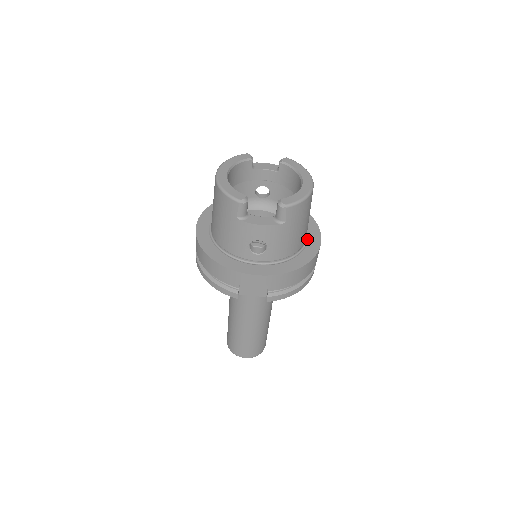
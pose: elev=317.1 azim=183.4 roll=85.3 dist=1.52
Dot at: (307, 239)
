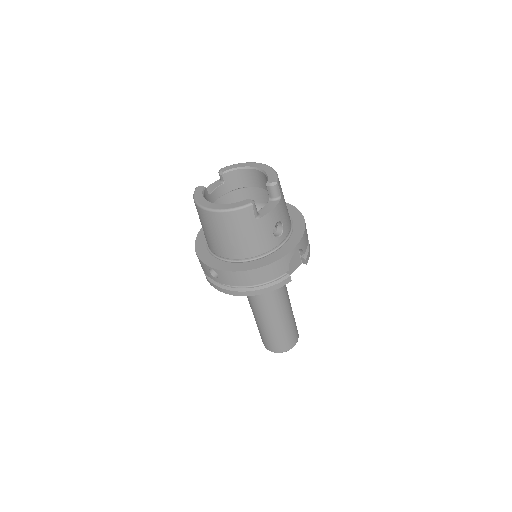
Dot at: occluded
